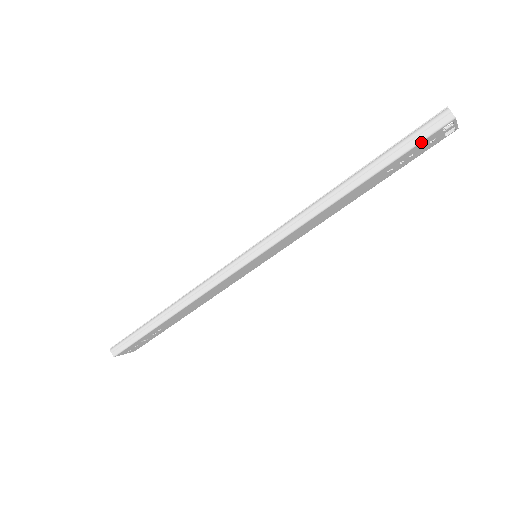
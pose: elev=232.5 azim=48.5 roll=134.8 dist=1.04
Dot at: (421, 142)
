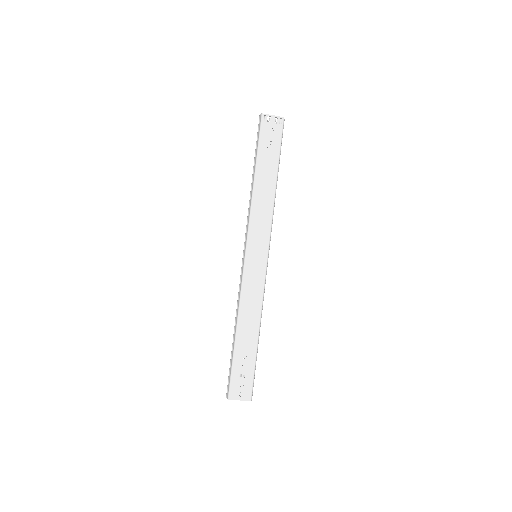
Dot at: (260, 133)
